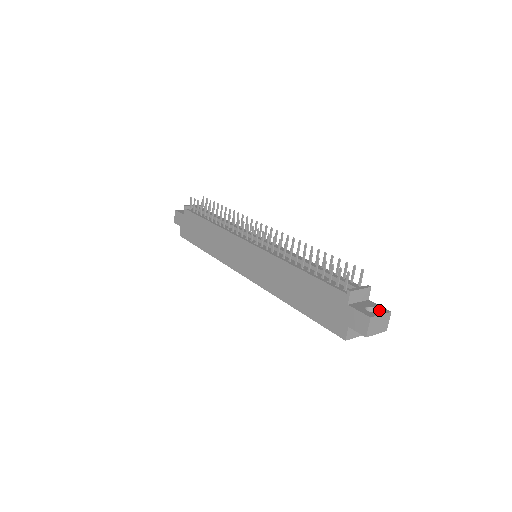
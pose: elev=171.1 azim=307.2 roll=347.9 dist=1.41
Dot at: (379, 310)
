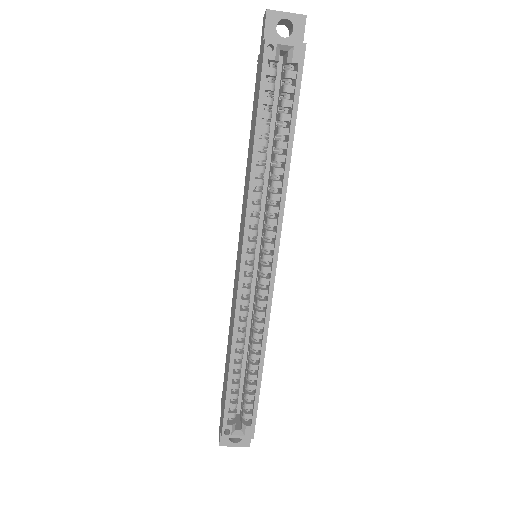
Dot at: (288, 29)
